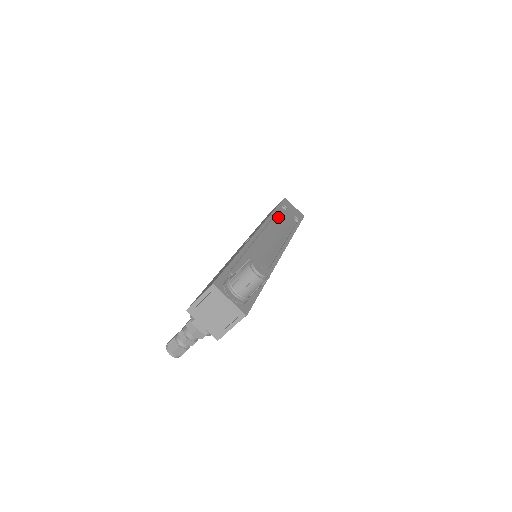
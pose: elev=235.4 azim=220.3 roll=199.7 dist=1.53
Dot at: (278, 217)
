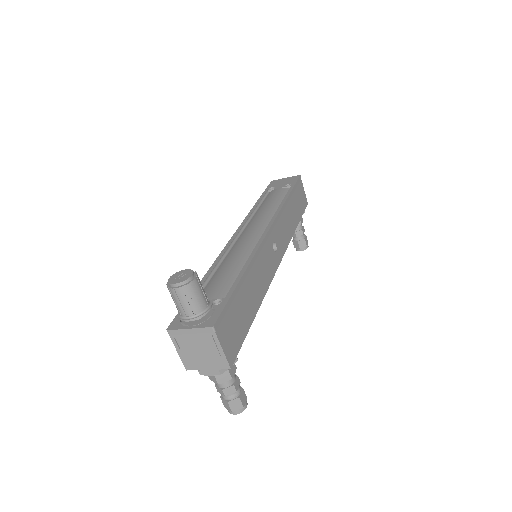
Dot at: (263, 204)
